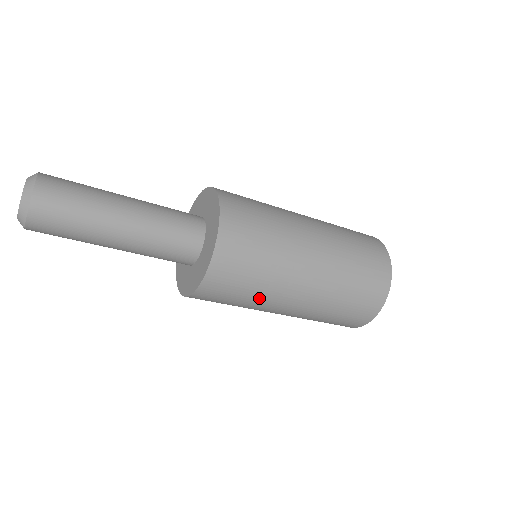
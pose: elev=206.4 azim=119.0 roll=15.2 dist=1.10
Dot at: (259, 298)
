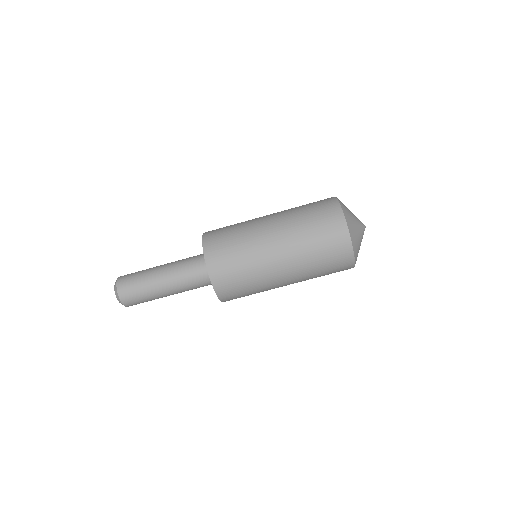
Dot at: (259, 286)
